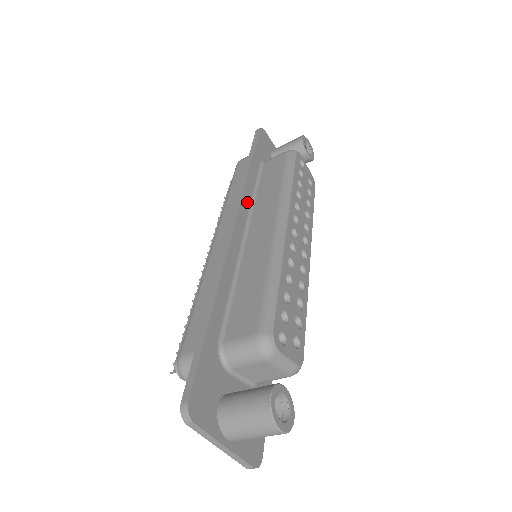
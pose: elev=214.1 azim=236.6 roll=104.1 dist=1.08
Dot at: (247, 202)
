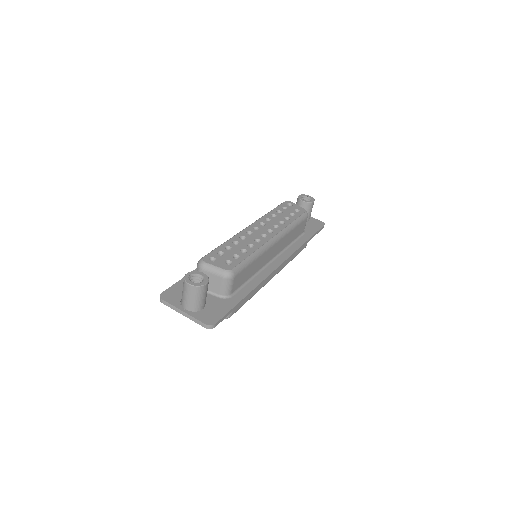
Dot at: occluded
